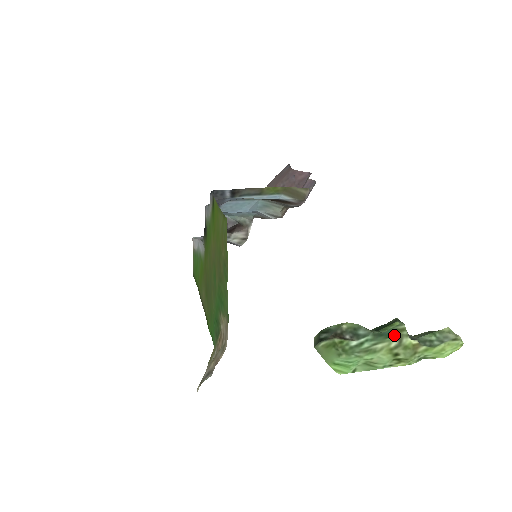
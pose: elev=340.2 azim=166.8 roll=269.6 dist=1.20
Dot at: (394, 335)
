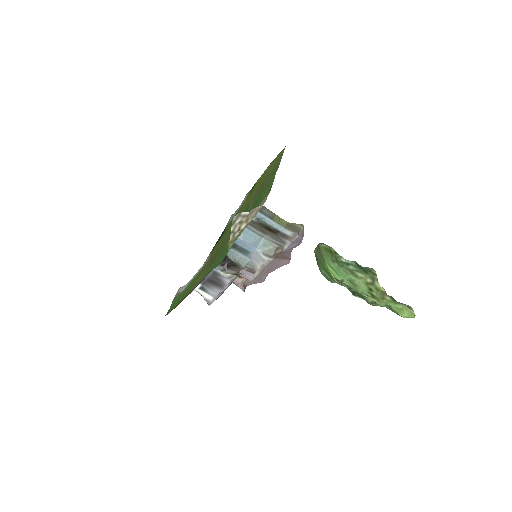
Dot at: (369, 274)
